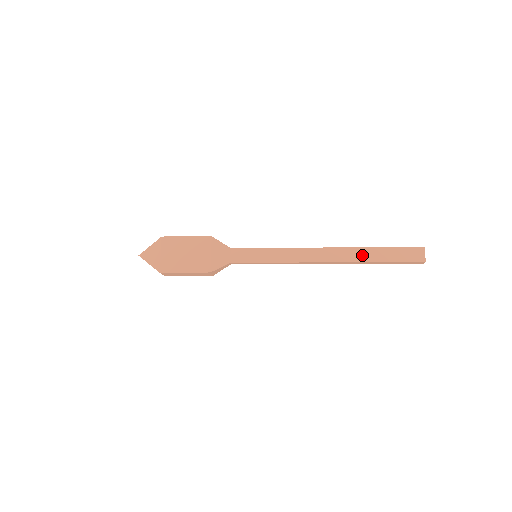
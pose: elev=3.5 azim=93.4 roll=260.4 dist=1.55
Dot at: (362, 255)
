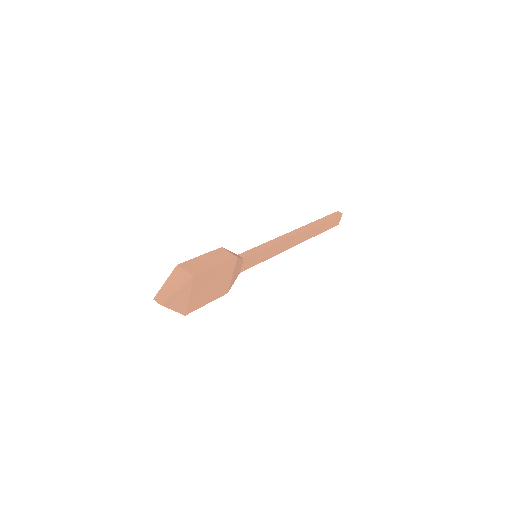
Dot at: (316, 231)
